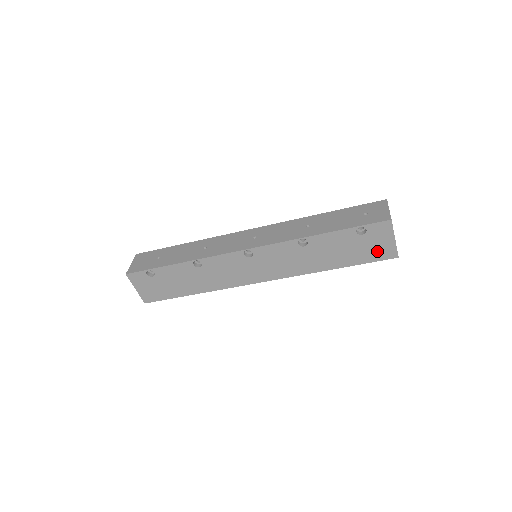
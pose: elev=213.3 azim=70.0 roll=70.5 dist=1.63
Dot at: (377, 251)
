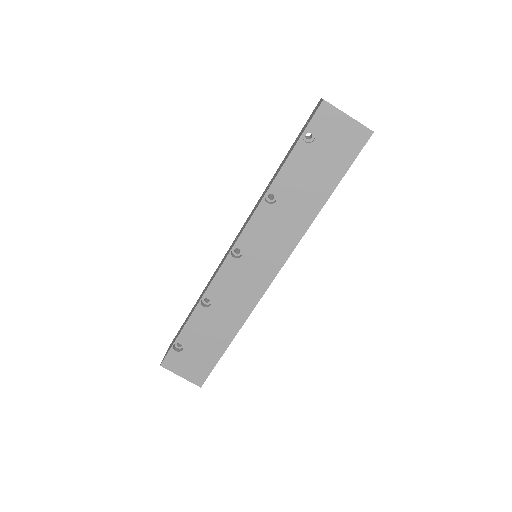
Dot at: (346, 144)
